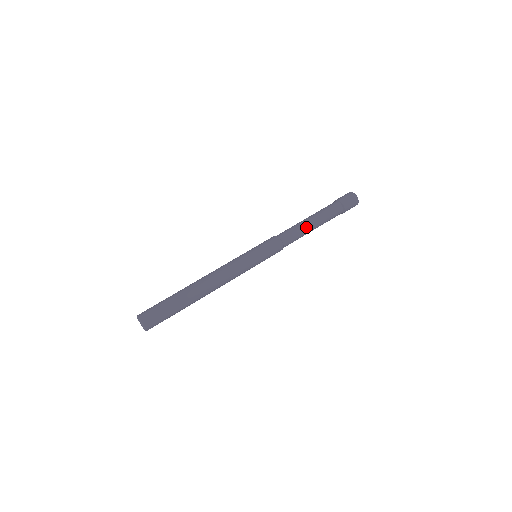
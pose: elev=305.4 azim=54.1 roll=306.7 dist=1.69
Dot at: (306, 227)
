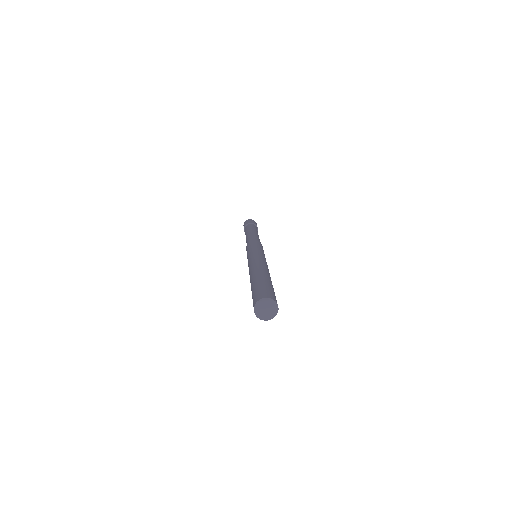
Dot at: occluded
